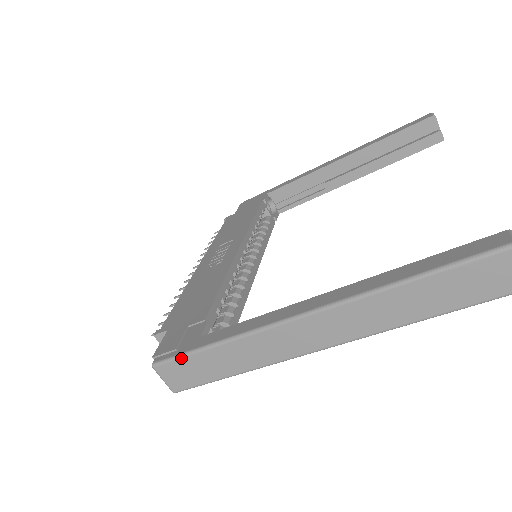
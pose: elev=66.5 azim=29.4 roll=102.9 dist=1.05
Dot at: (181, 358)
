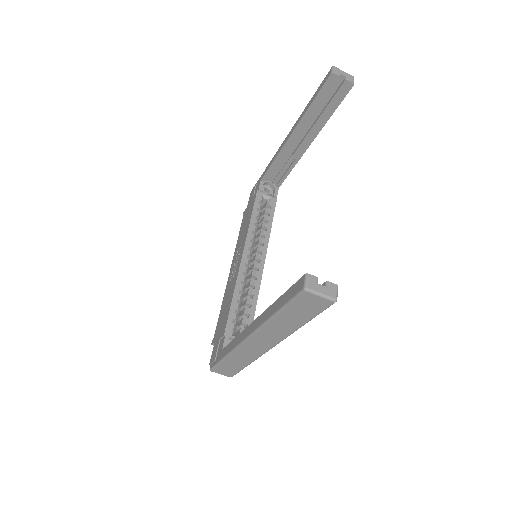
Dot at: (218, 366)
